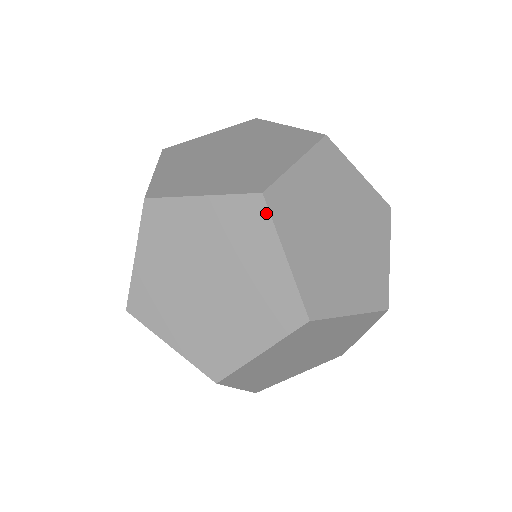
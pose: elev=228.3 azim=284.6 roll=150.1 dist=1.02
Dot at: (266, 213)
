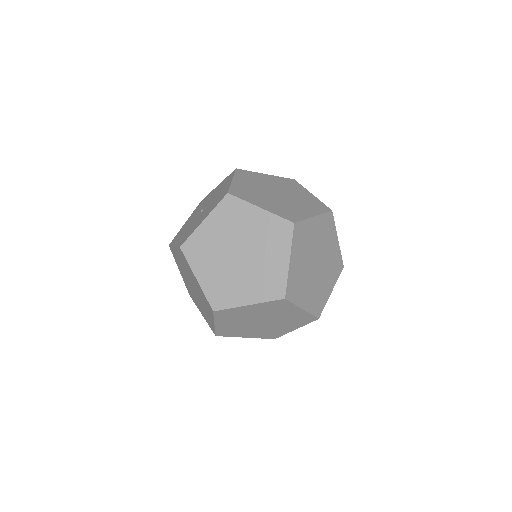
Dot at: (298, 183)
